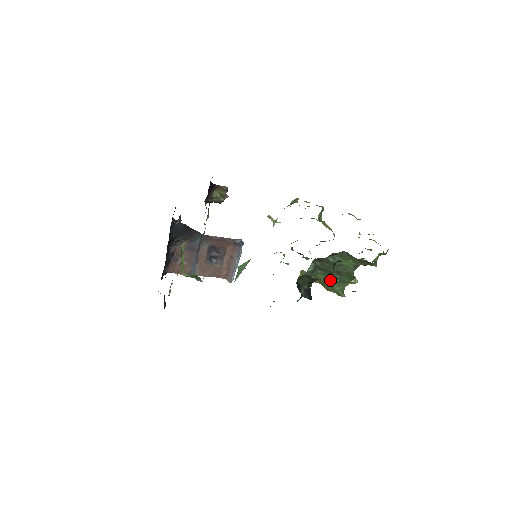
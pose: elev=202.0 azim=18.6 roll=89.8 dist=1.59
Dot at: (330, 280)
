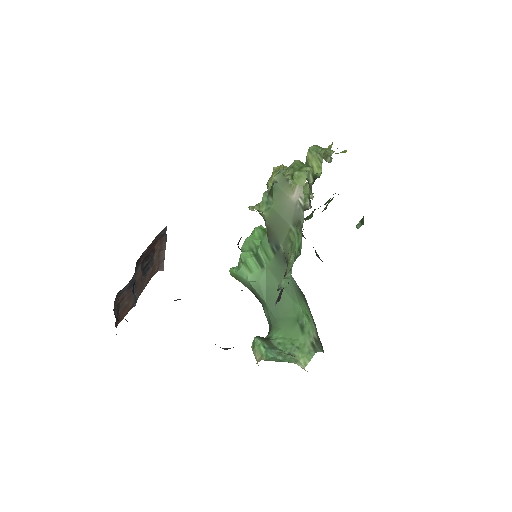
Dot at: (307, 217)
